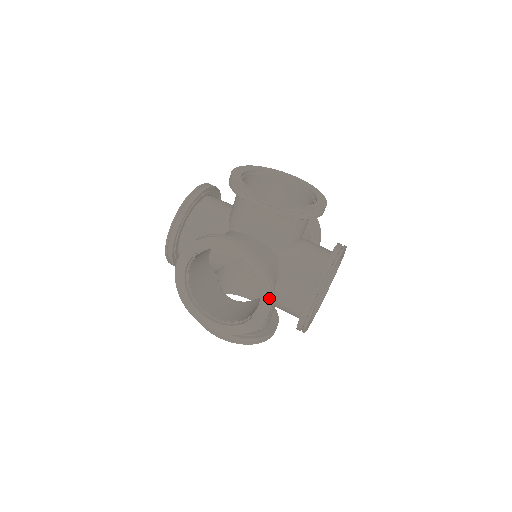
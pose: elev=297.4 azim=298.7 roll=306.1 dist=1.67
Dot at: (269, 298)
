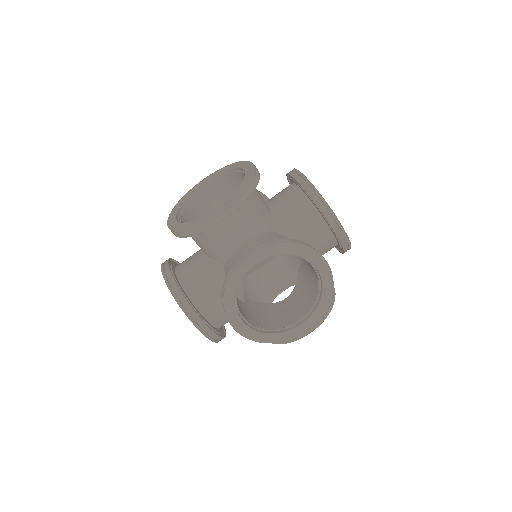
Dot at: (232, 200)
